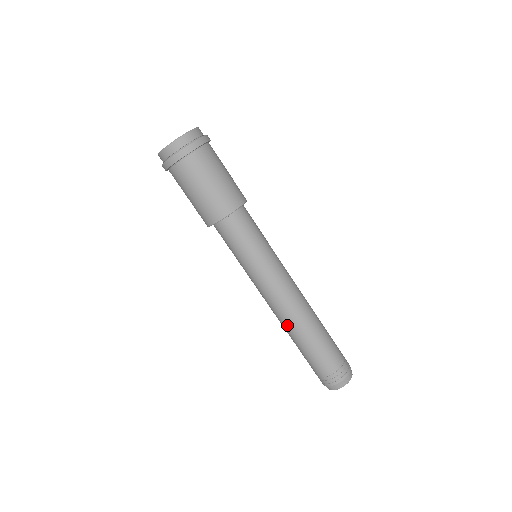
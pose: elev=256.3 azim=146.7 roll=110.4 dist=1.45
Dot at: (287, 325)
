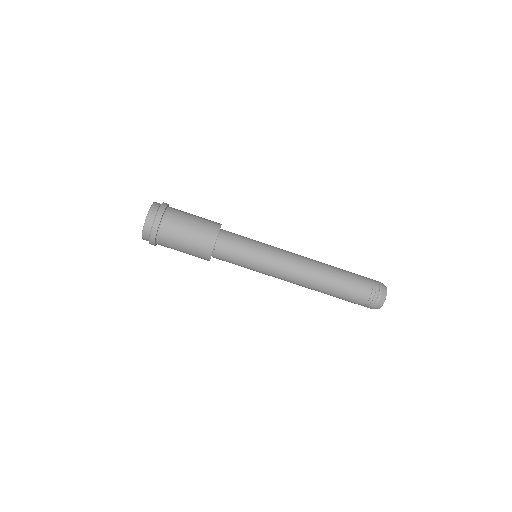
Dot at: (317, 276)
